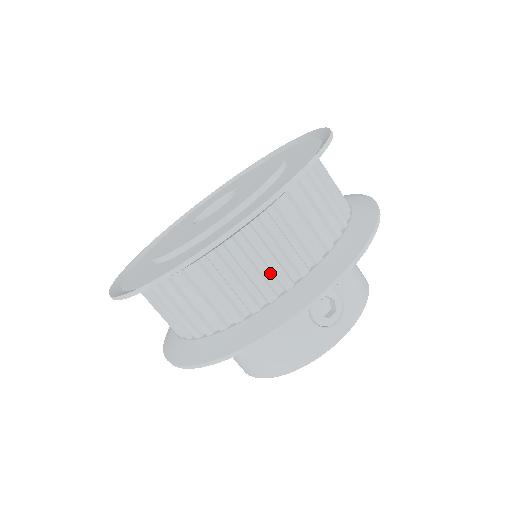
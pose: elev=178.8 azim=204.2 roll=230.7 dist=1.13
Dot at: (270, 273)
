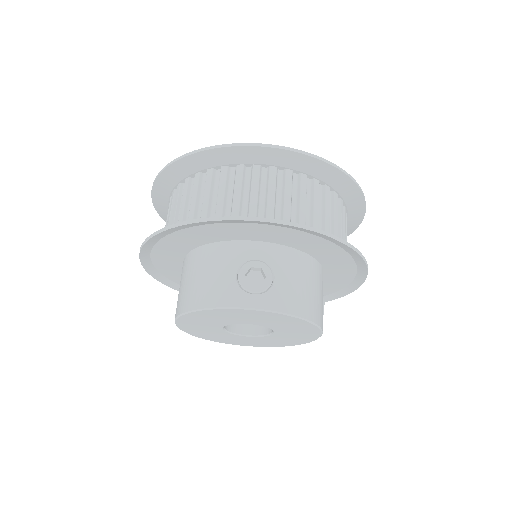
Dot at: (232, 203)
